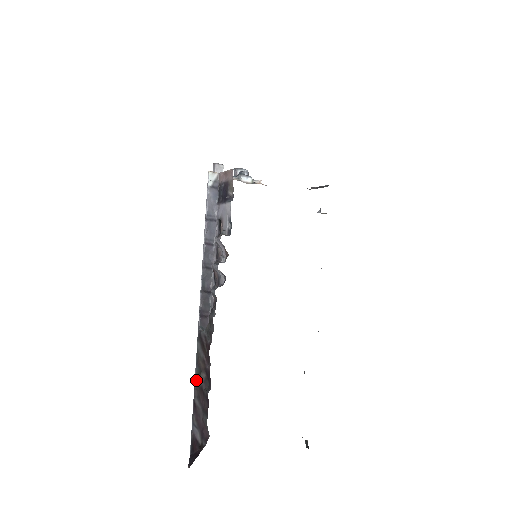
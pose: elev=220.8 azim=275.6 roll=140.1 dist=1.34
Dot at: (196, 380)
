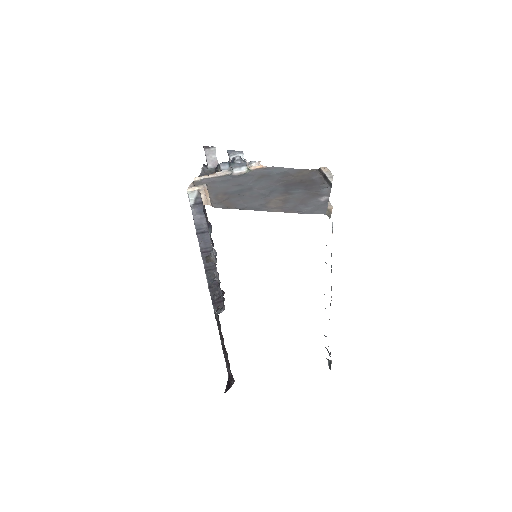
Dot at: (221, 341)
